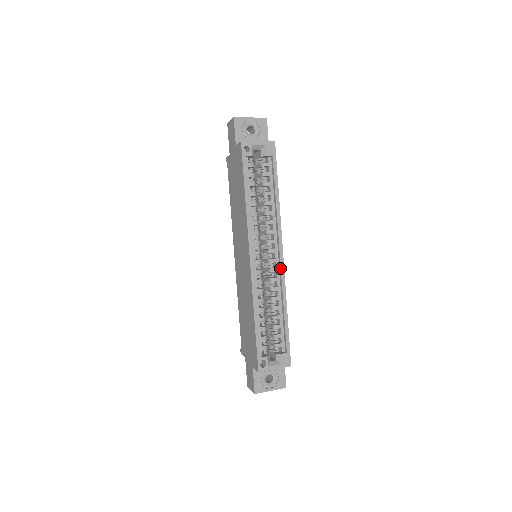
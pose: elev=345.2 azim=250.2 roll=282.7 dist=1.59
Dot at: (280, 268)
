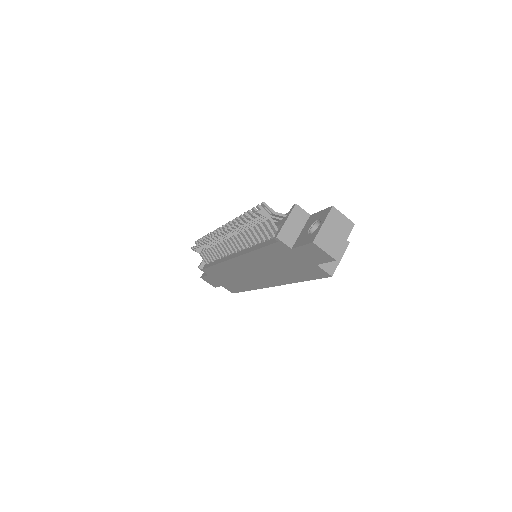
Dot at: occluded
